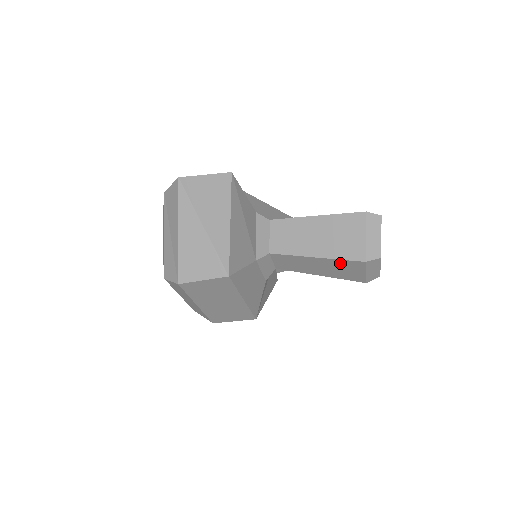
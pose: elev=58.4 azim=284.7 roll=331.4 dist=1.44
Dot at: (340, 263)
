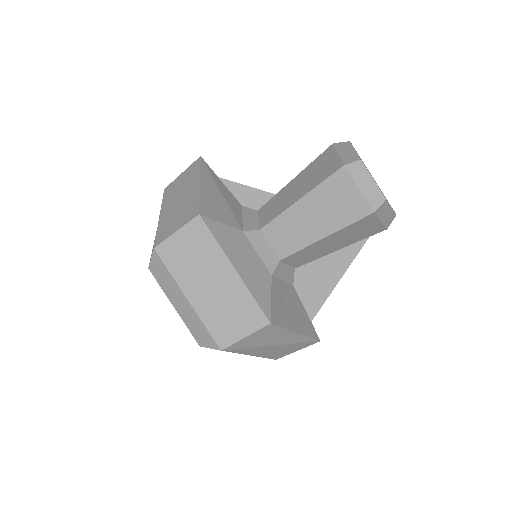
Dot at: (326, 190)
